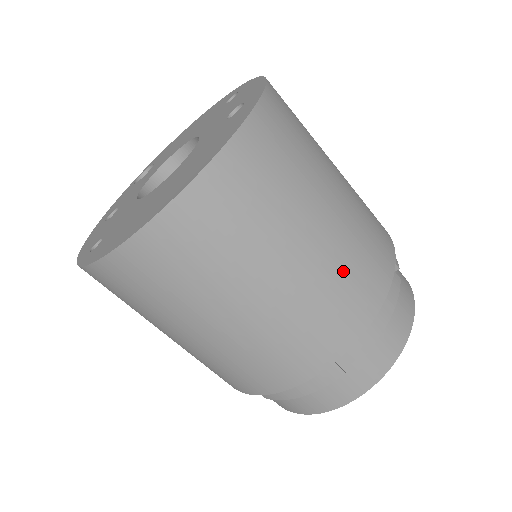
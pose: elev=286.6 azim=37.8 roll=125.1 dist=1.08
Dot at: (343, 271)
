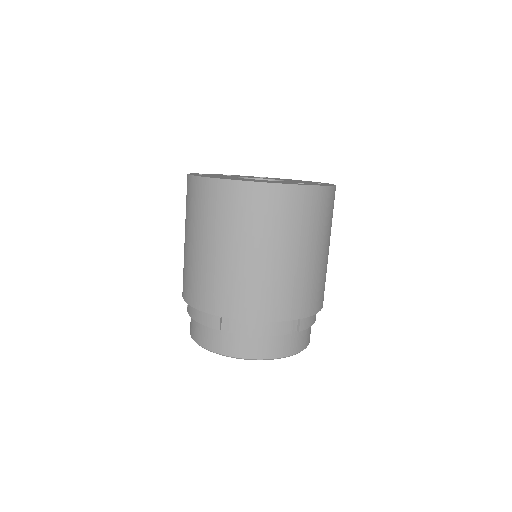
Dot at: (262, 284)
